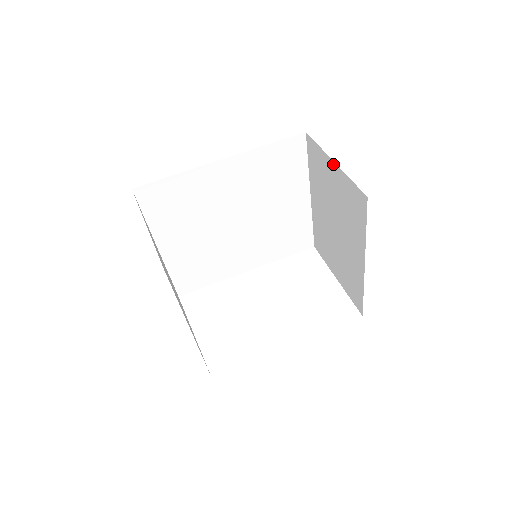
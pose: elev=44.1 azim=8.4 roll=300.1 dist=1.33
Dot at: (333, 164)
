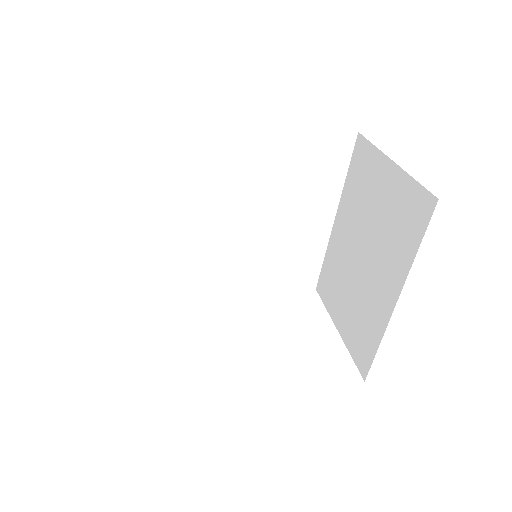
Dot at: (390, 164)
